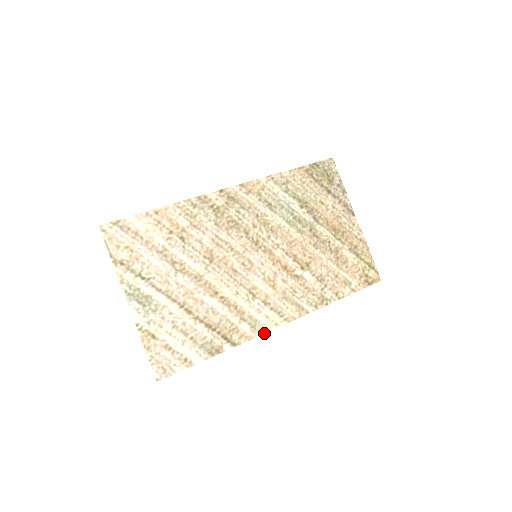
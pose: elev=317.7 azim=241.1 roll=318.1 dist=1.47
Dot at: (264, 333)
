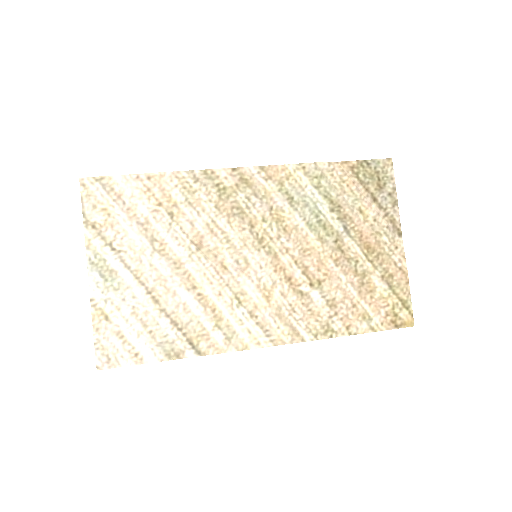
Dot at: (240, 350)
